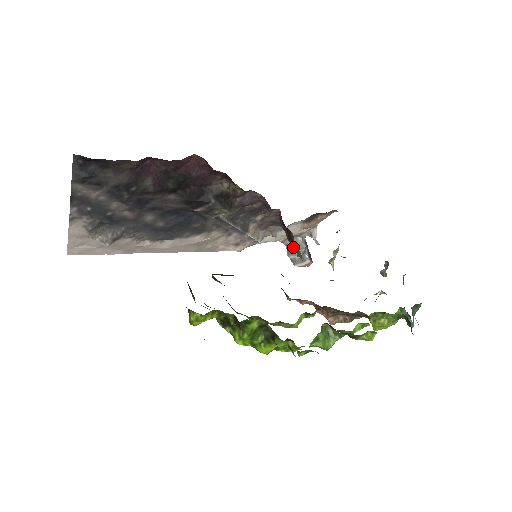
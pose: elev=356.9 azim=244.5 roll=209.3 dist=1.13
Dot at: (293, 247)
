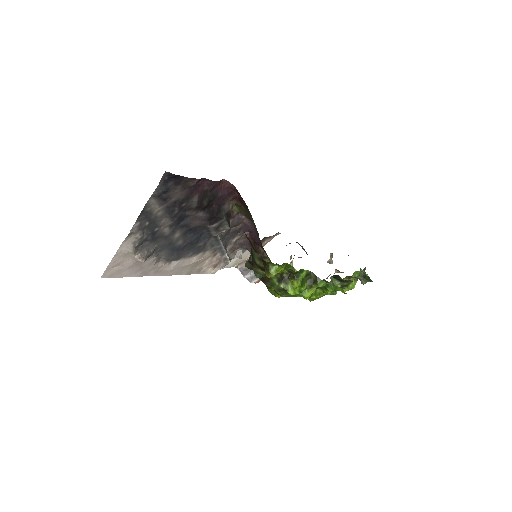
Dot at: (246, 269)
